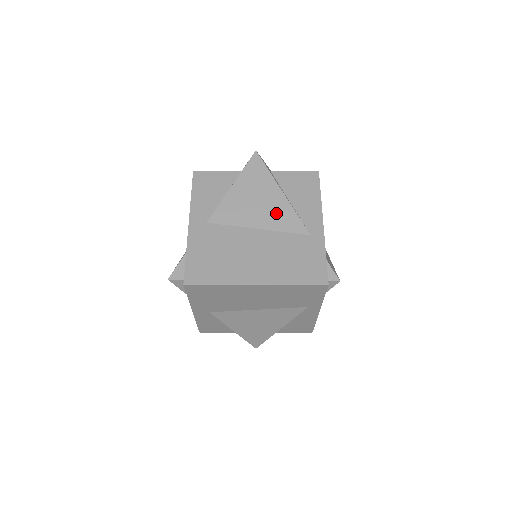
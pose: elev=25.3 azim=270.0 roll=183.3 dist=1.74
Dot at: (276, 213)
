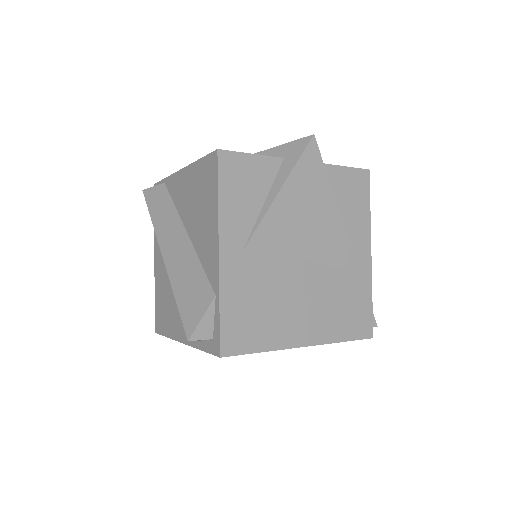
Dot at: (328, 239)
